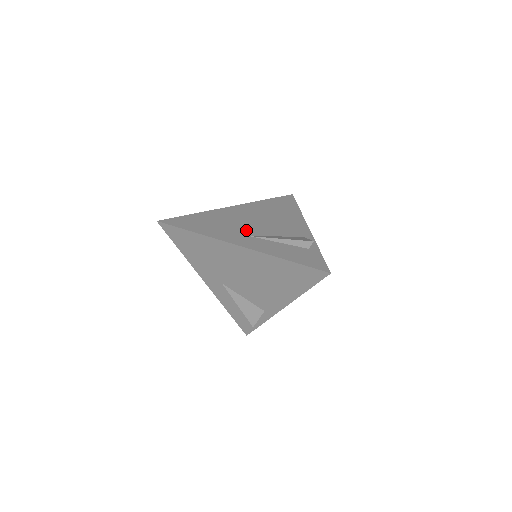
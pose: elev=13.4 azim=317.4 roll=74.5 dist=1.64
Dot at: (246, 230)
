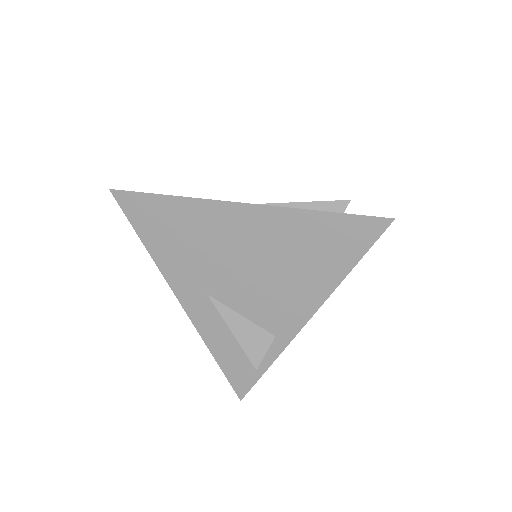
Dot at: occluded
